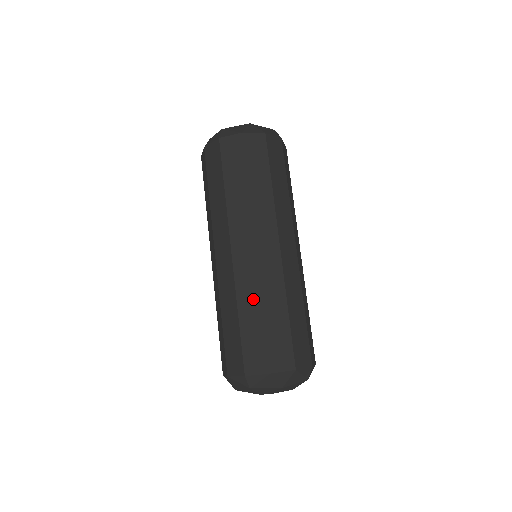
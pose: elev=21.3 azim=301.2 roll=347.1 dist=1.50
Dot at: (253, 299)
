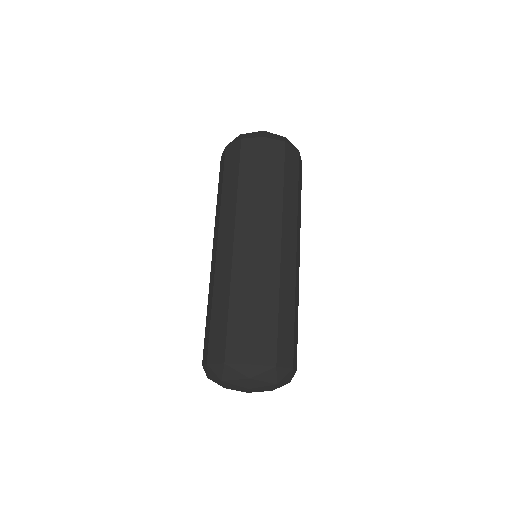
Dot at: (271, 291)
